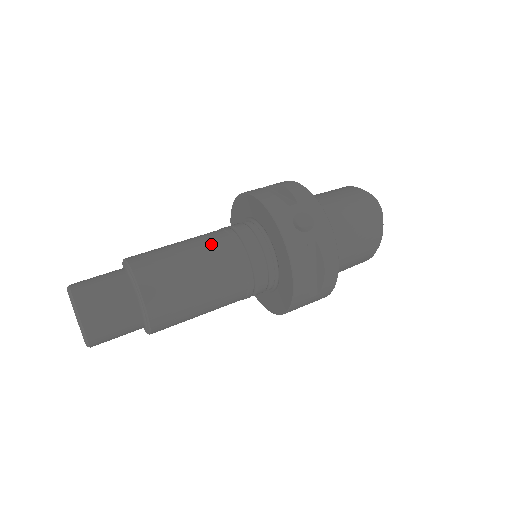
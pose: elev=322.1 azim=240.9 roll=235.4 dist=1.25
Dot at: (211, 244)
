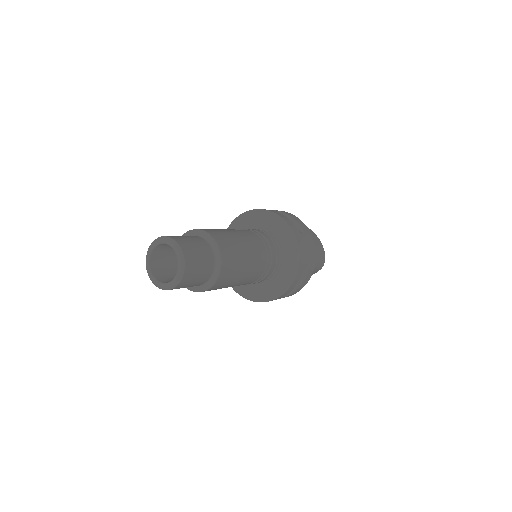
Dot at: occluded
